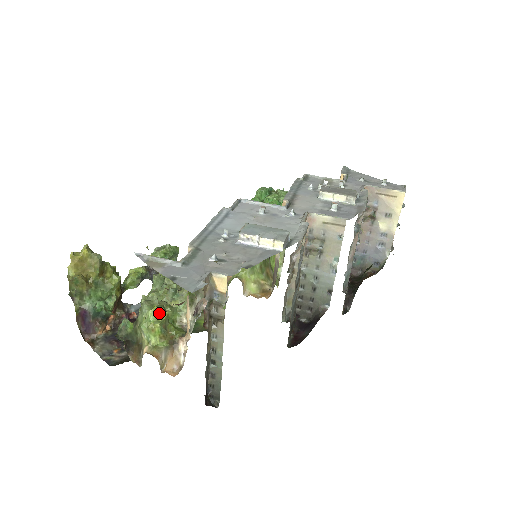
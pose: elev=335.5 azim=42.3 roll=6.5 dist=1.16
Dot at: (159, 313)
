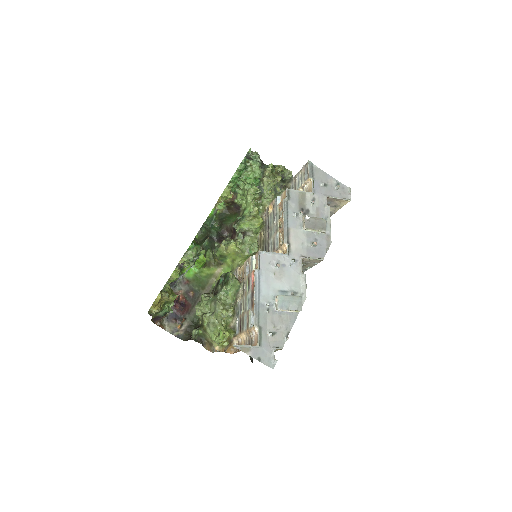
Dot at: (225, 335)
